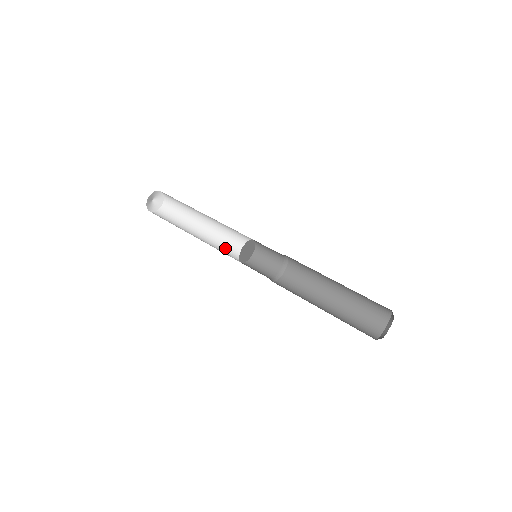
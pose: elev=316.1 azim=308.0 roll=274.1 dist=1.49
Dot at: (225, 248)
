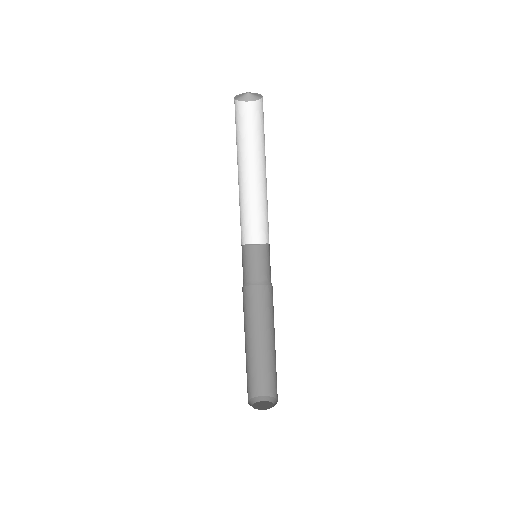
Dot at: (244, 212)
